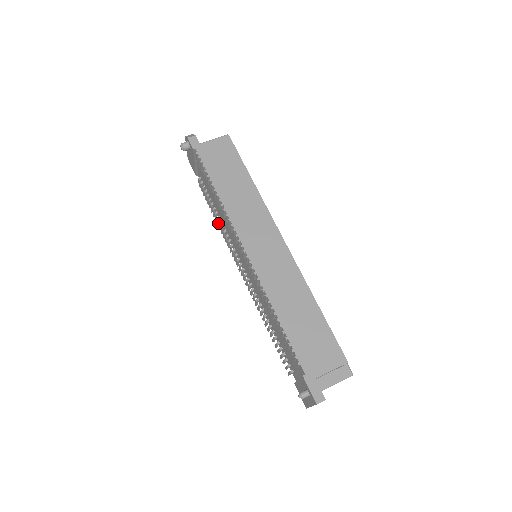
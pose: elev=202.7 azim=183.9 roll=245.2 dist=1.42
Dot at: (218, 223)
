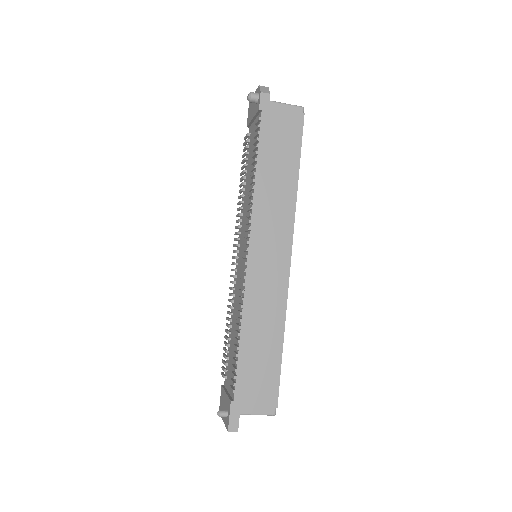
Dot at: (240, 192)
